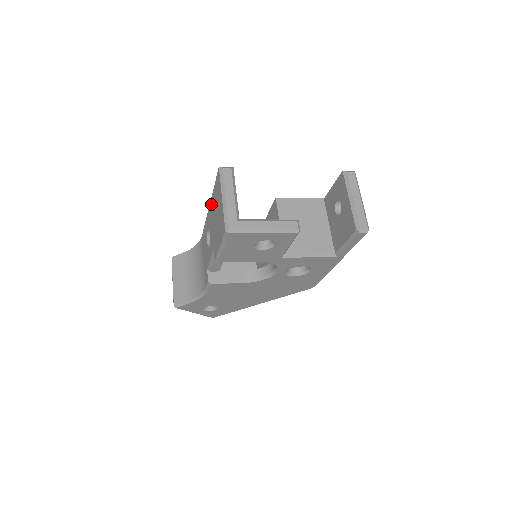
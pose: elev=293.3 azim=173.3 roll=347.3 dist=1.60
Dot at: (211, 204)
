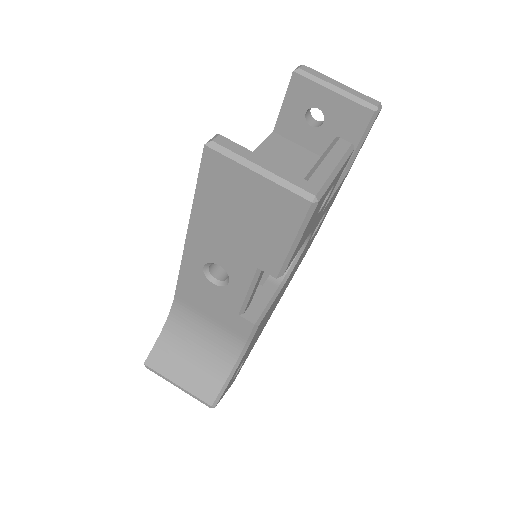
Dot at: (198, 223)
